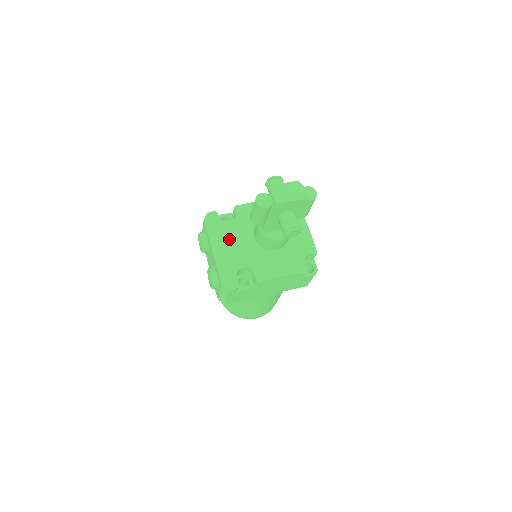
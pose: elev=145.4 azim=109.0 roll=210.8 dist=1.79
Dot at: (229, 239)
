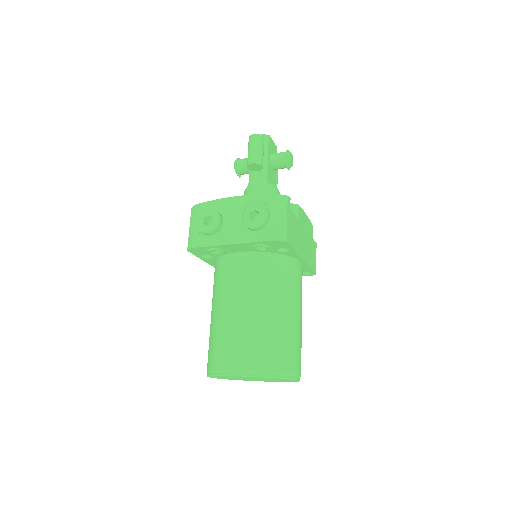
Dot at: occluded
